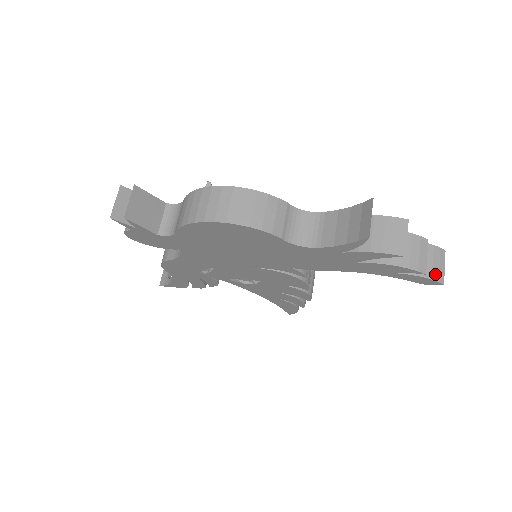
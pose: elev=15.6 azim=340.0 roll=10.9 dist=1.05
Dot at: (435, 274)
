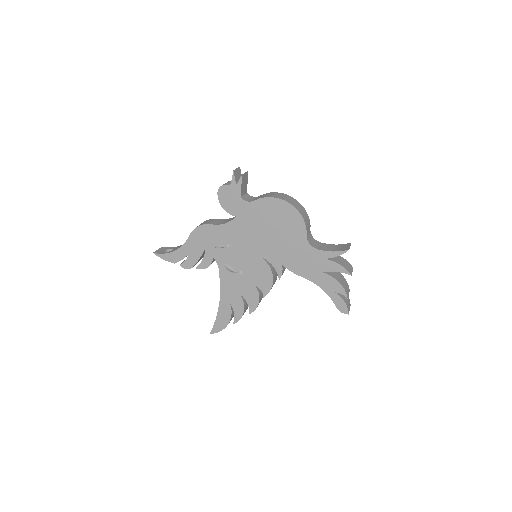
Dot at: (348, 306)
